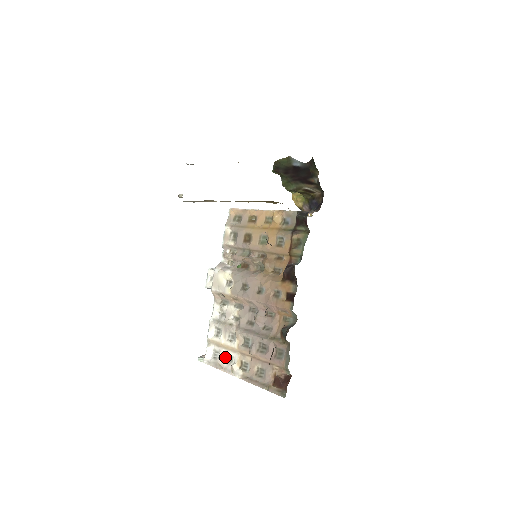
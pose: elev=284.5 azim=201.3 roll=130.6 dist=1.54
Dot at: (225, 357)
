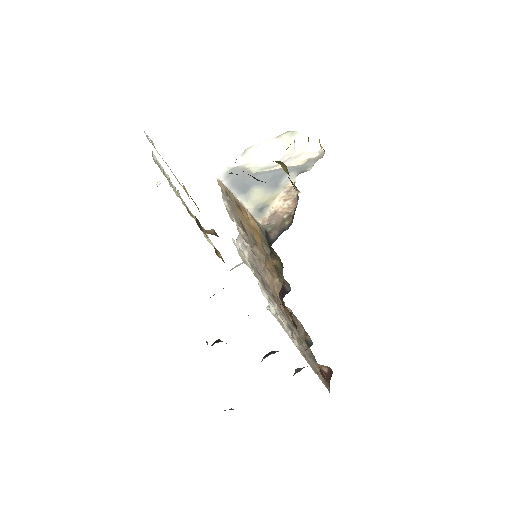
Dot at: occluded
